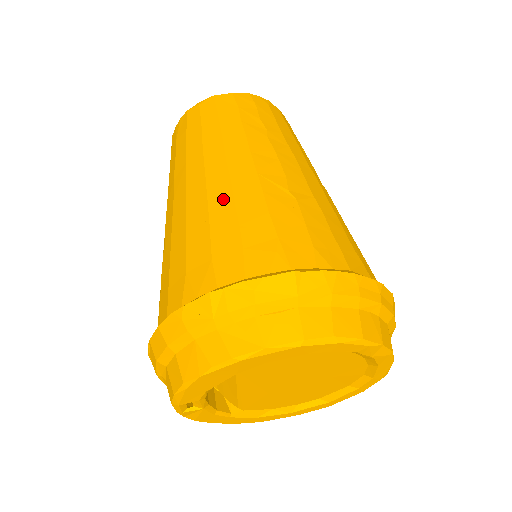
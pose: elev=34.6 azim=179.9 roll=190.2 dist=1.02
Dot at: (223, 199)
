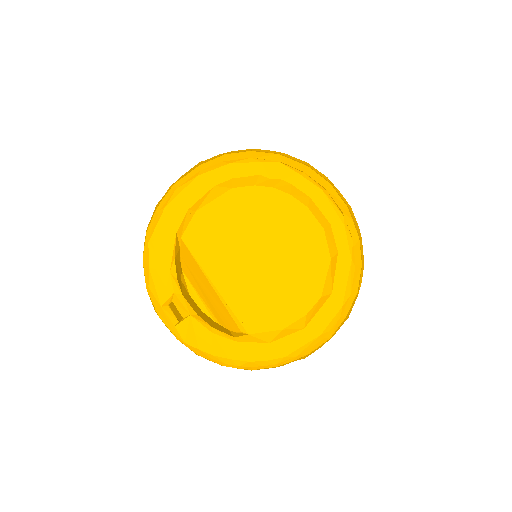
Dot at: occluded
